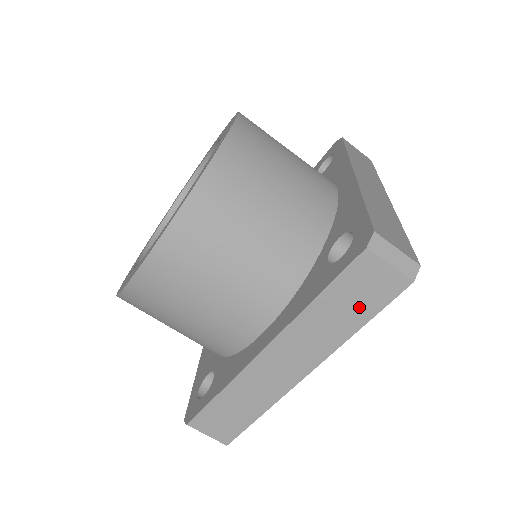
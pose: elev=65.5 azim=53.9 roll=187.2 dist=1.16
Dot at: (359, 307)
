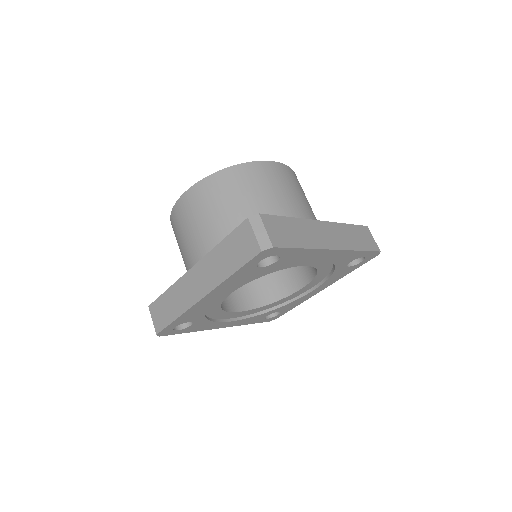
Dot at: (236, 258)
